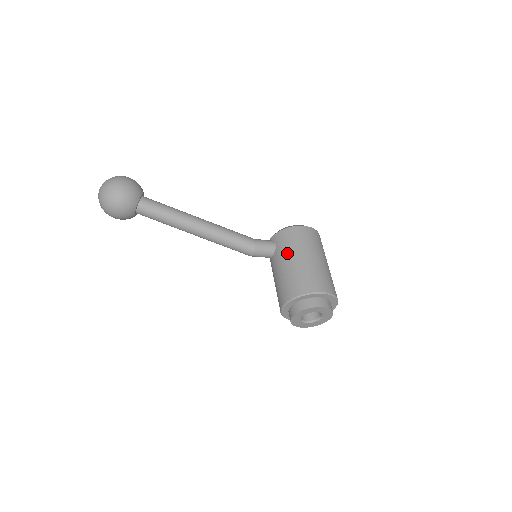
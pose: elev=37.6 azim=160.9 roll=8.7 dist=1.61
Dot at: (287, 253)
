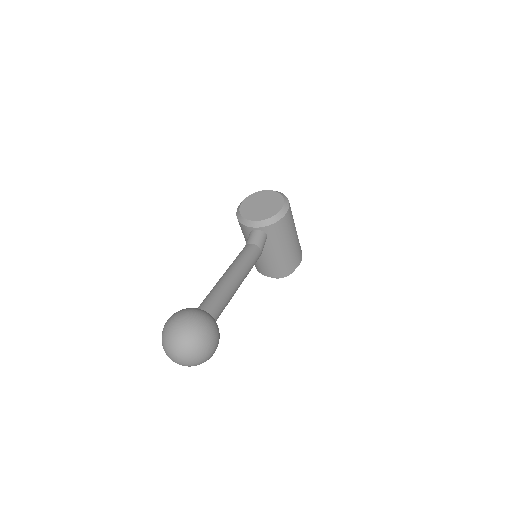
Dot at: (281, 244)
